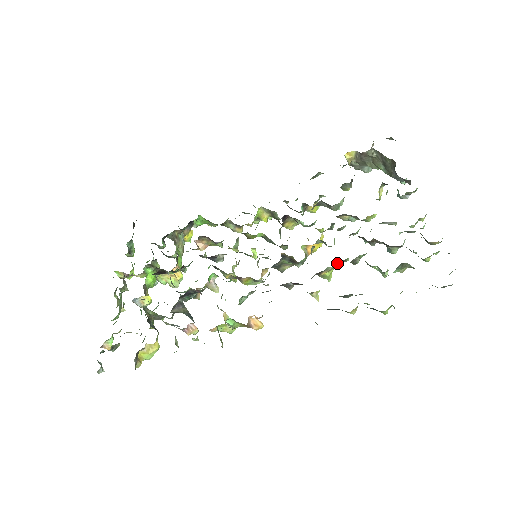
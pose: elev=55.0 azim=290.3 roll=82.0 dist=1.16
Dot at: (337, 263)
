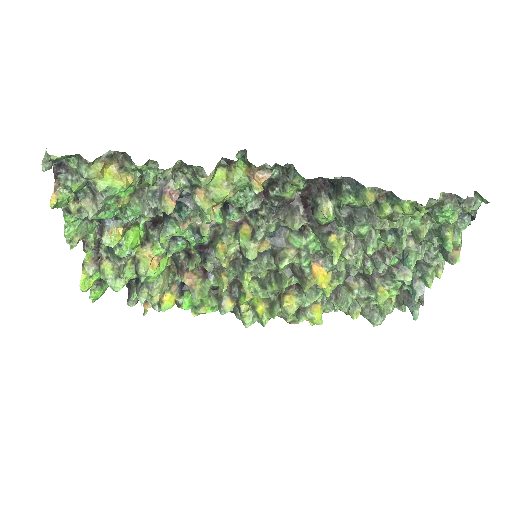
Dot at: (350, 237)
